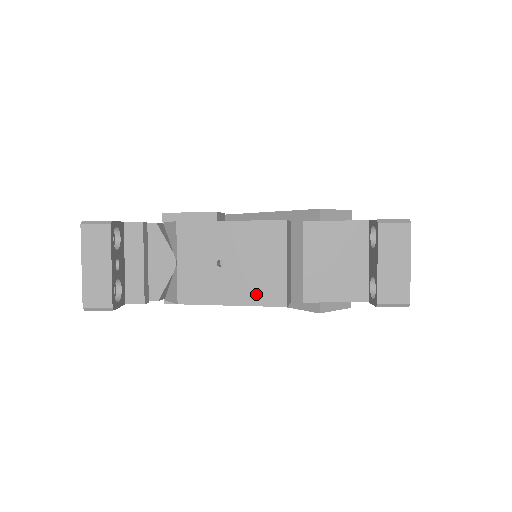
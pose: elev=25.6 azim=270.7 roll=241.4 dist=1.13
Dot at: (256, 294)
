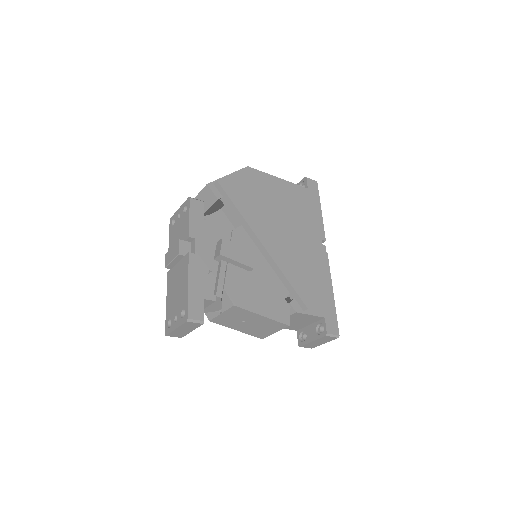
Dot at: (252, 333)
